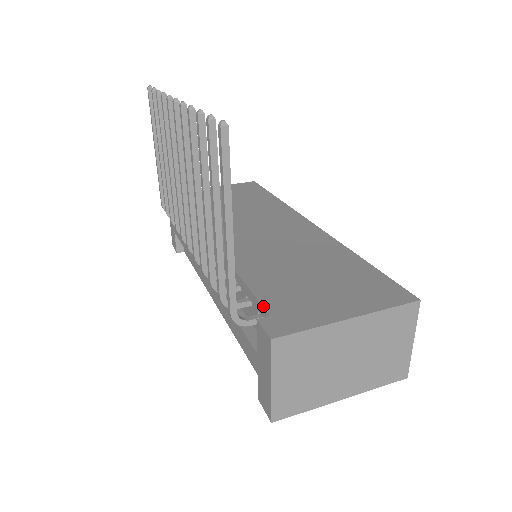
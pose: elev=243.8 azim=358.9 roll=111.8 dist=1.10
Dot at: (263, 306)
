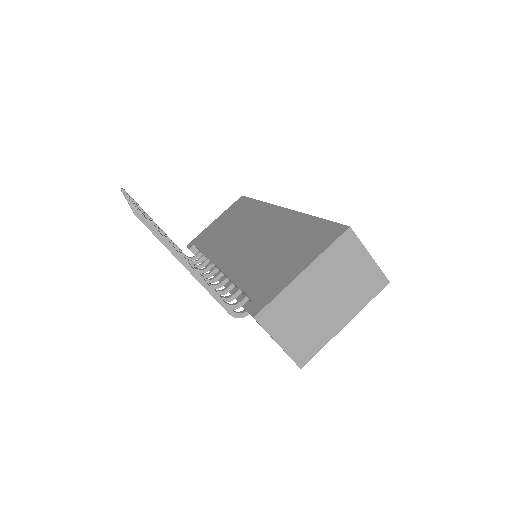
Dot at: (248, 297)
